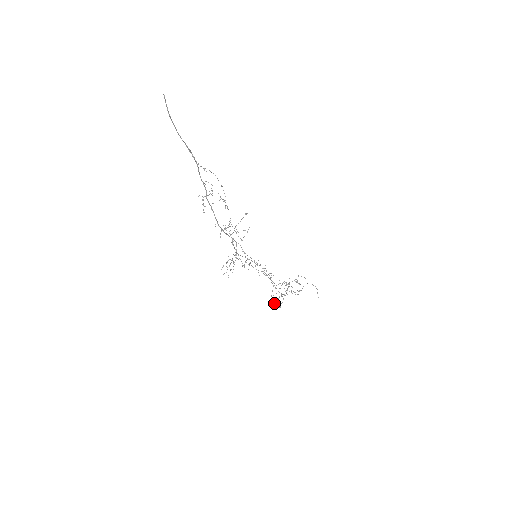
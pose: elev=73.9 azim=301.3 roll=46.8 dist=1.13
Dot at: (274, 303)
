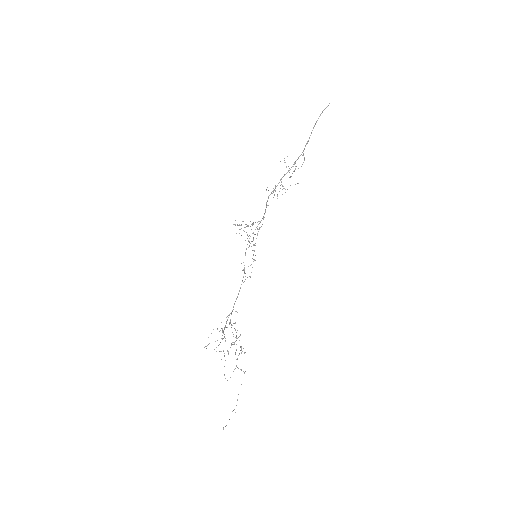
Dot at: (208, 337)
